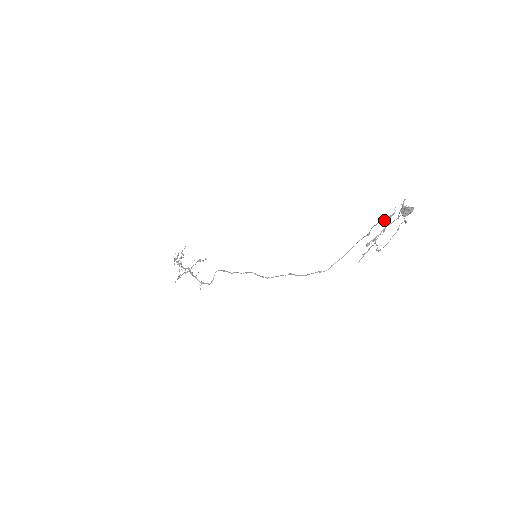
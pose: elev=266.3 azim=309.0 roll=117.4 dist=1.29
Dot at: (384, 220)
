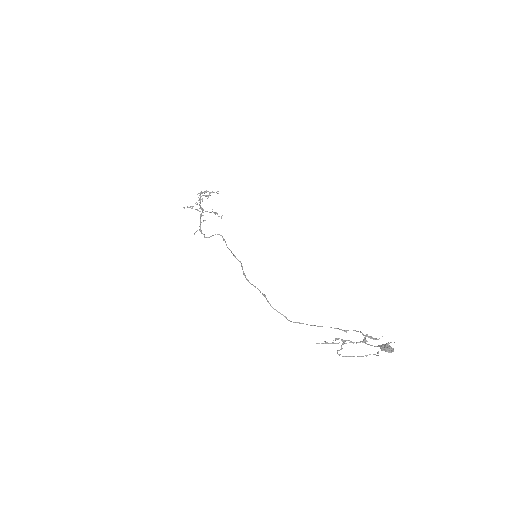
Dot at: (366, 336)
